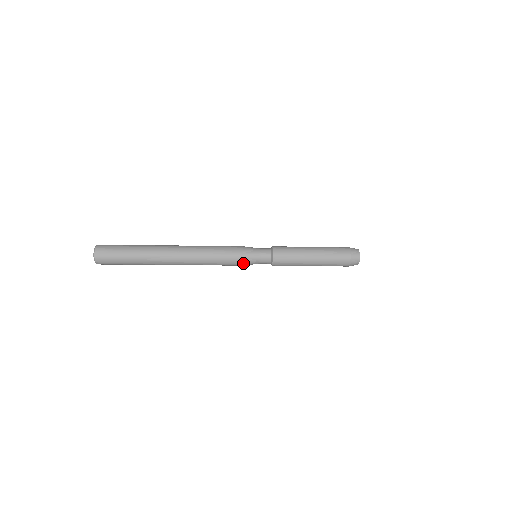
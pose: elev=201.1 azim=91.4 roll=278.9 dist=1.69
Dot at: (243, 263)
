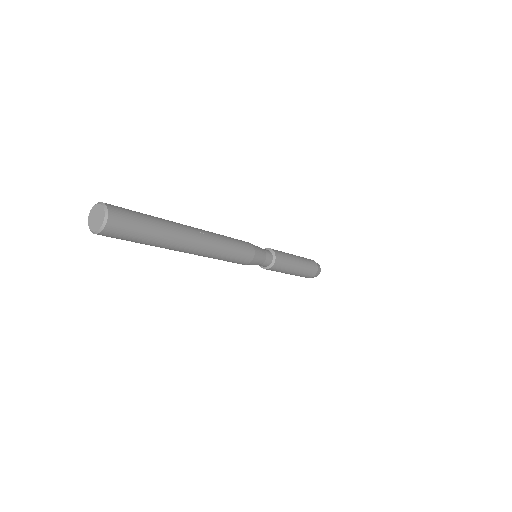
Dot at: (254, 259)
